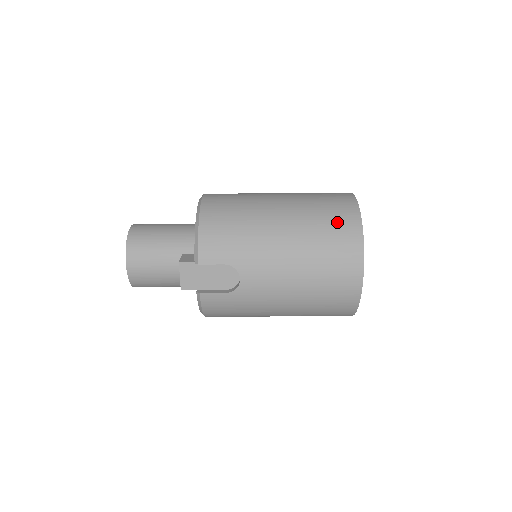
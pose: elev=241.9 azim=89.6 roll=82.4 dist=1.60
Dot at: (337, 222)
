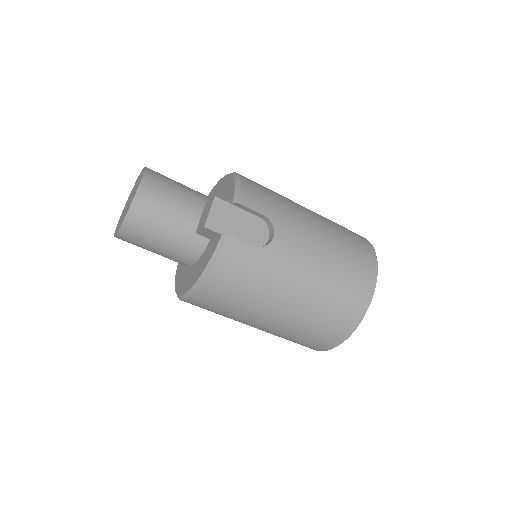
Dot at: (353, 233)
